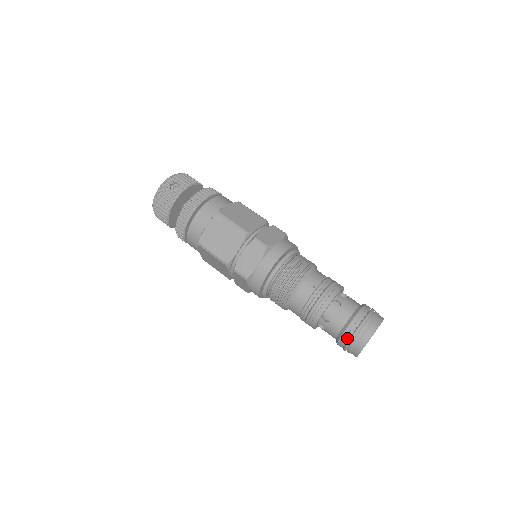
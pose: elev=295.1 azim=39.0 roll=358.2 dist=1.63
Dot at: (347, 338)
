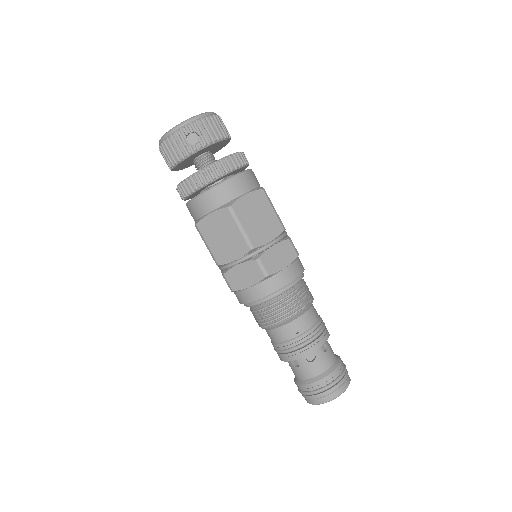
Dot at: (304, 390)
